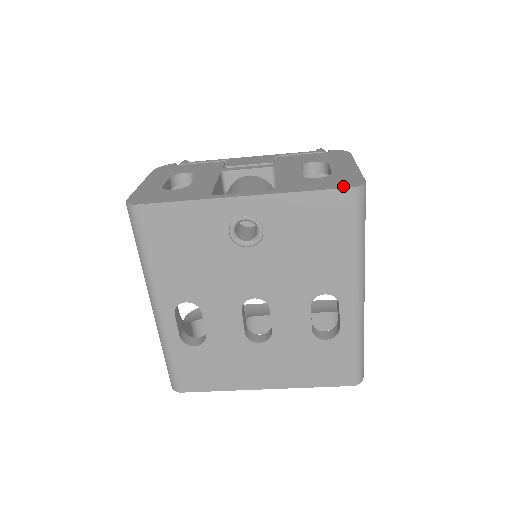
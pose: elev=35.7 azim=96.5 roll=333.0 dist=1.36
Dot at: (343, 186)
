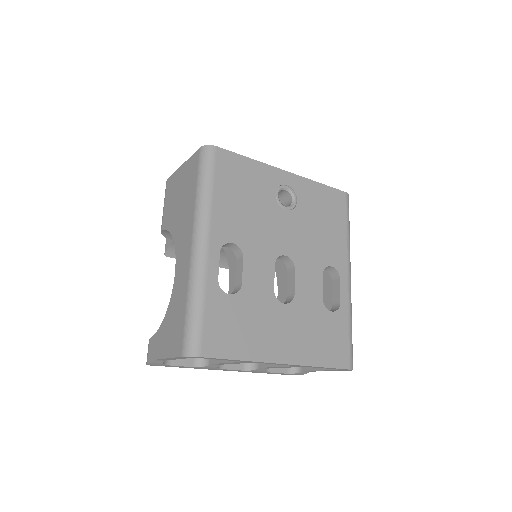
Dot at: (339, 191)
